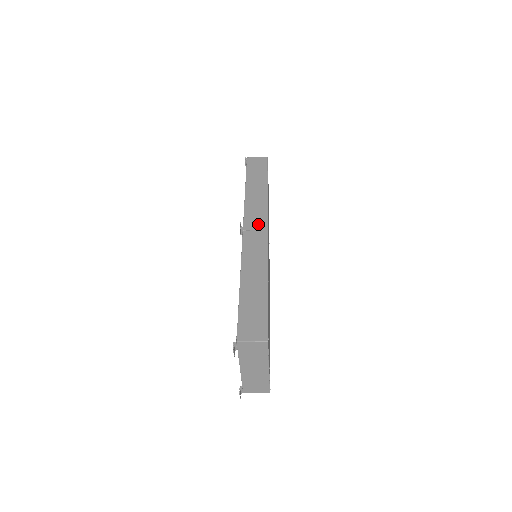
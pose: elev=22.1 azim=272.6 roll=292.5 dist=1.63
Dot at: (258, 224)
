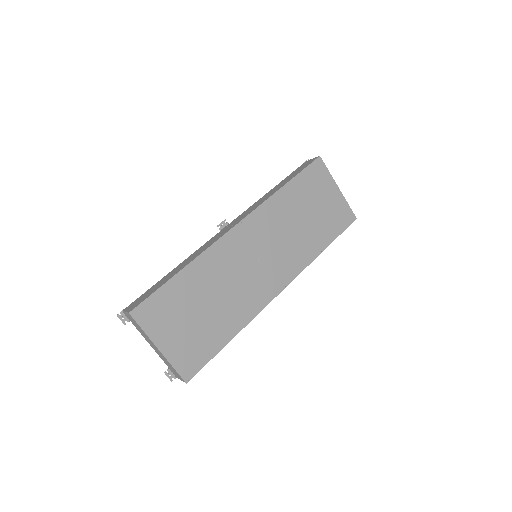
Dot at: (238, 220)
